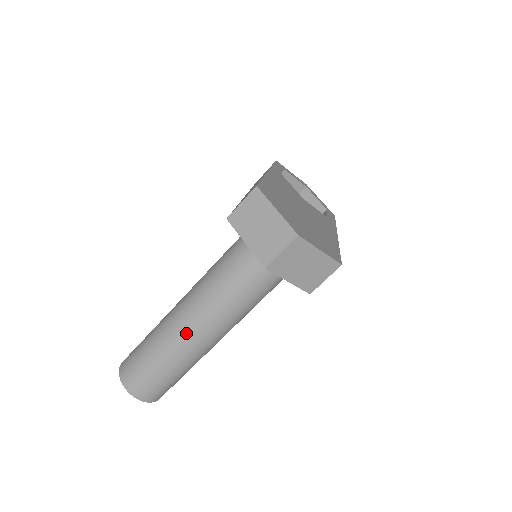
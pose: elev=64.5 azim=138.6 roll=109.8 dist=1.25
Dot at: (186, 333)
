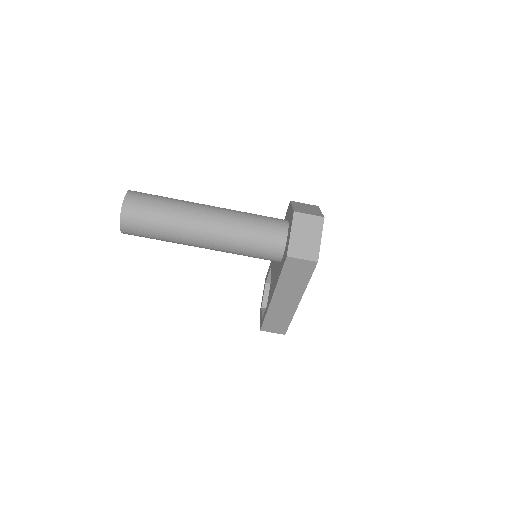
Dot at: (203, 208)
